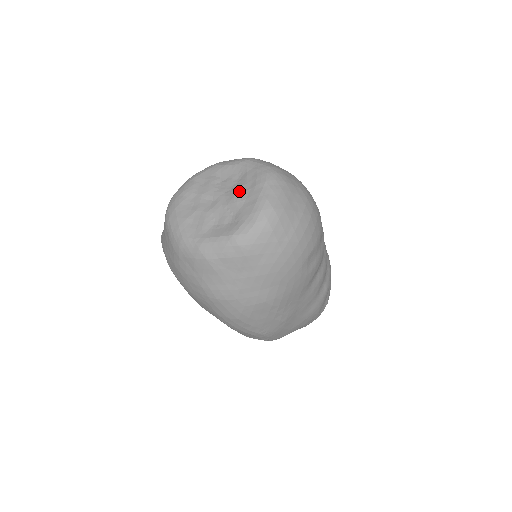
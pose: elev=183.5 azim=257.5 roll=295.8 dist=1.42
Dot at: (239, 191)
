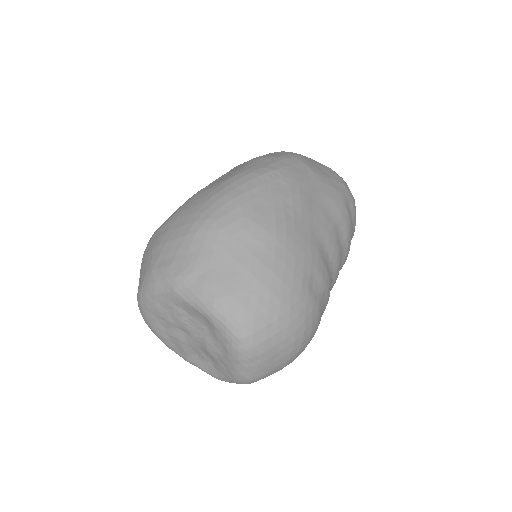
Dot at: (211, 348)
